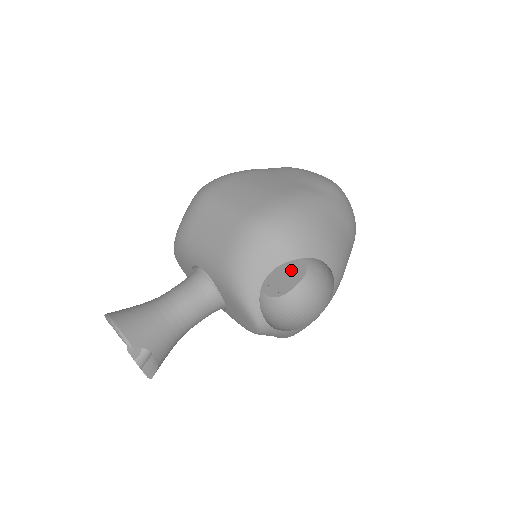
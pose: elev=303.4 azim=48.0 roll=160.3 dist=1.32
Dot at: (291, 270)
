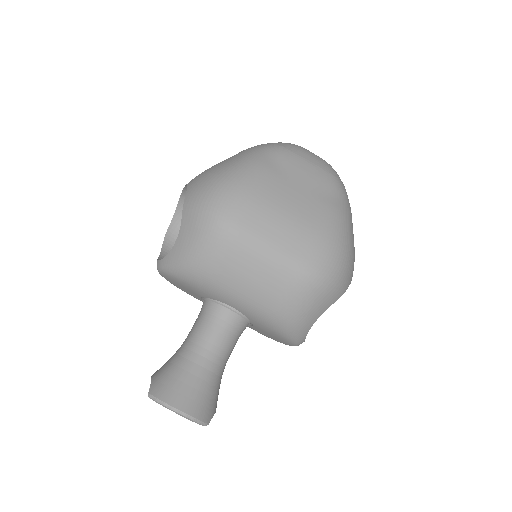
Dot at: occluded
